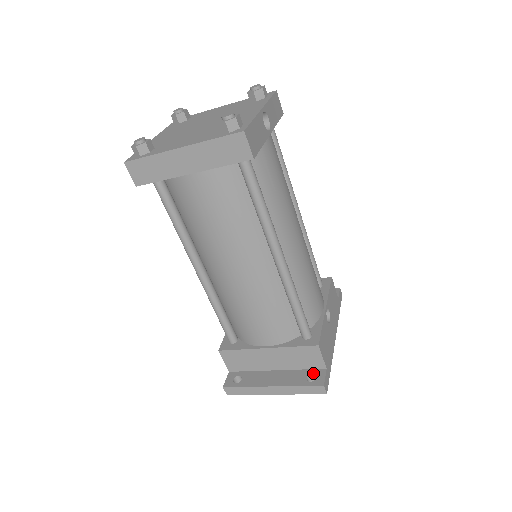
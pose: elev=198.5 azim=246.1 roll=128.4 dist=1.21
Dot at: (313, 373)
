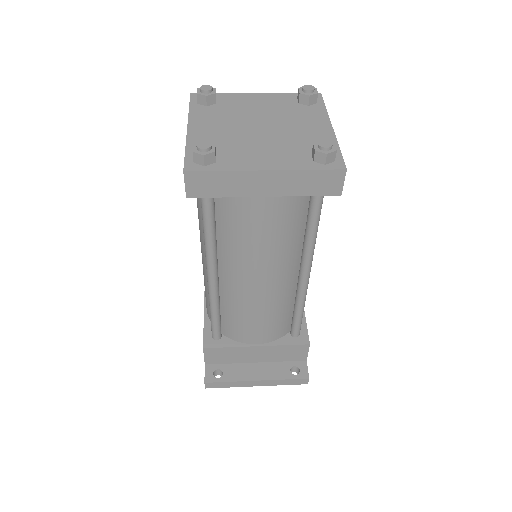
Dot at: (295, 365)
